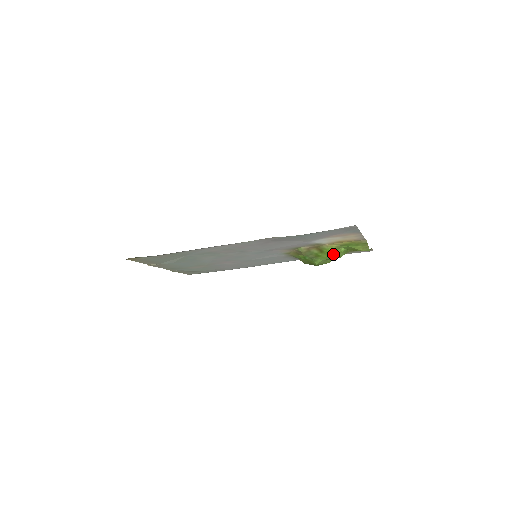
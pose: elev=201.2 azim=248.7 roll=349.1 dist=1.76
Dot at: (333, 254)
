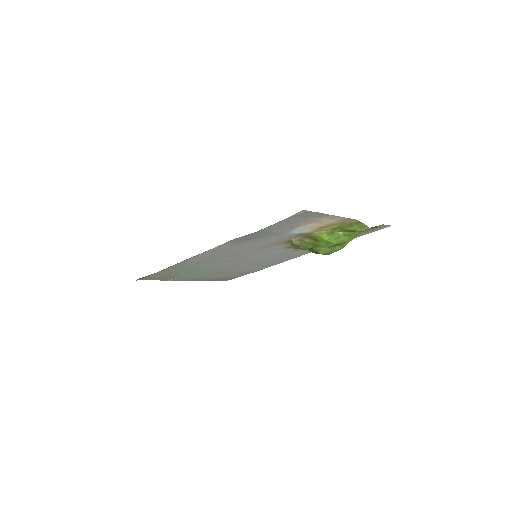
Dot at: (331, 240)
